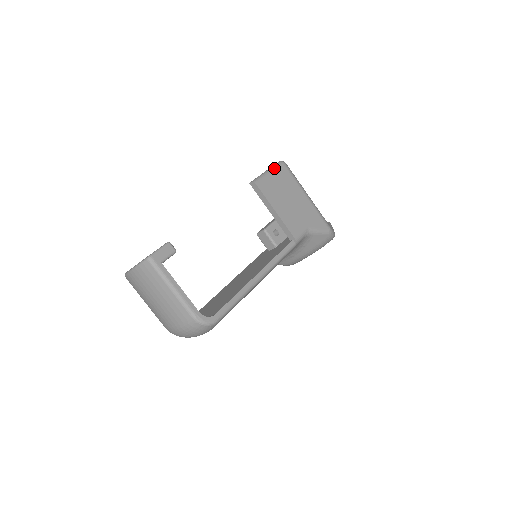
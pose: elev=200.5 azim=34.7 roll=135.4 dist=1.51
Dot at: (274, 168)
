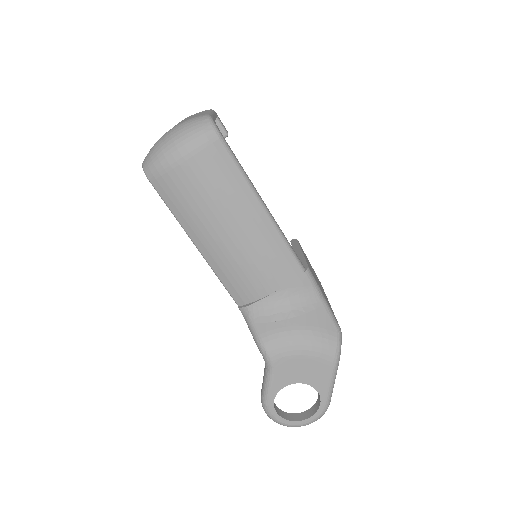
Dot at: occluded
